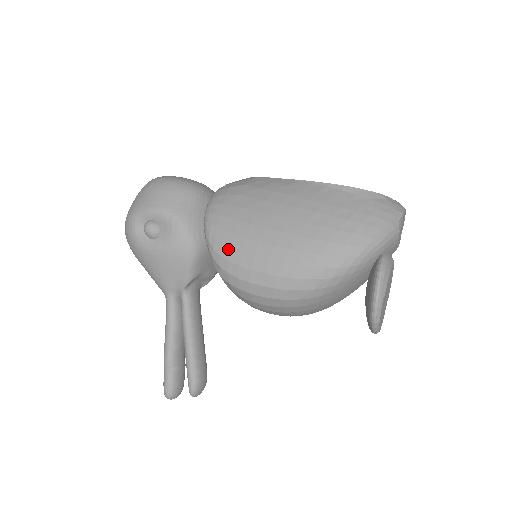
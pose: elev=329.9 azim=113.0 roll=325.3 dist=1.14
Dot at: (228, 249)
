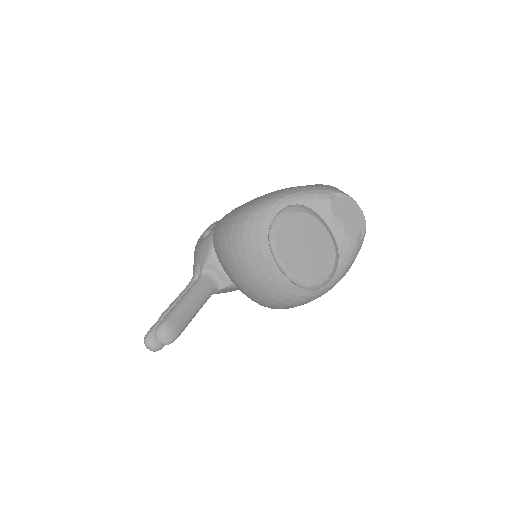
Dot at: occluded
